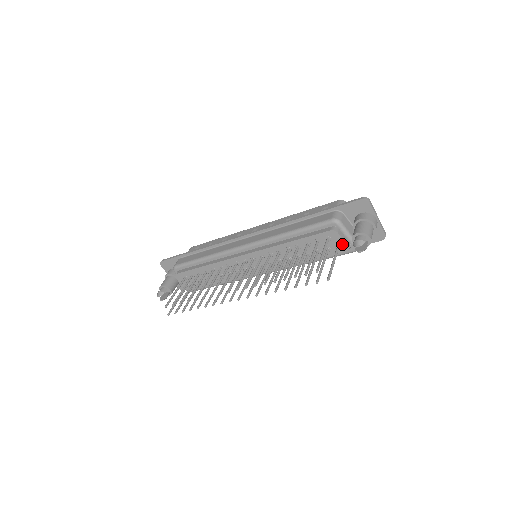
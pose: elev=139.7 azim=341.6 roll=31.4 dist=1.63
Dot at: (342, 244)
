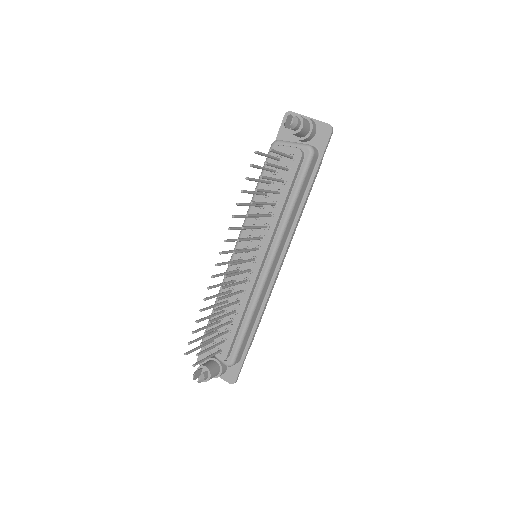
Dot at: (292, 152)
